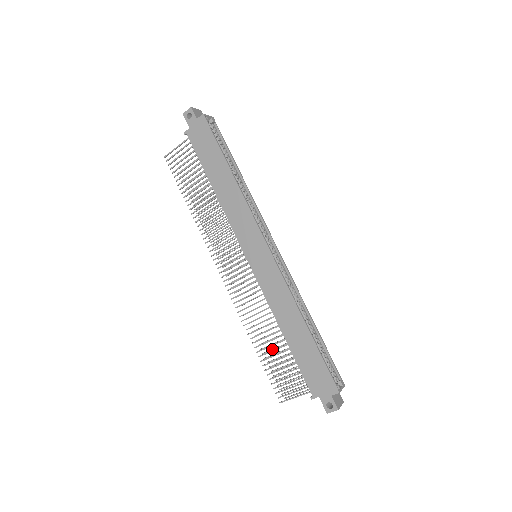
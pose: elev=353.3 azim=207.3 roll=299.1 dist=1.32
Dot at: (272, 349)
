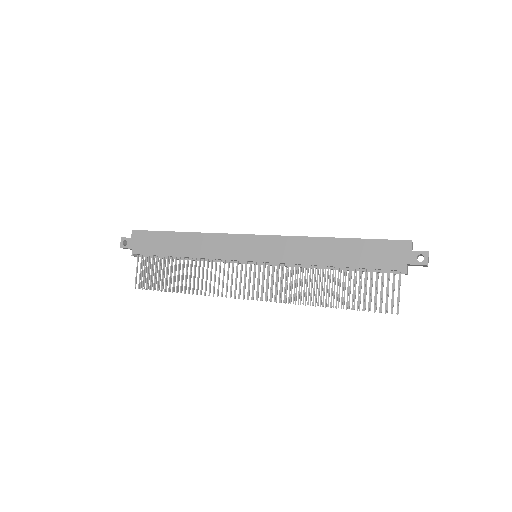
Dot at: occluded
